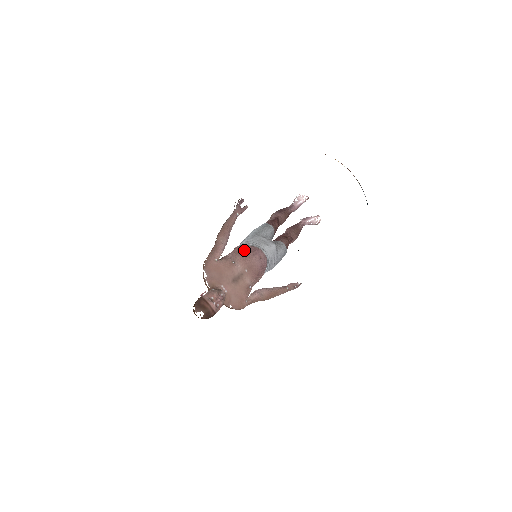
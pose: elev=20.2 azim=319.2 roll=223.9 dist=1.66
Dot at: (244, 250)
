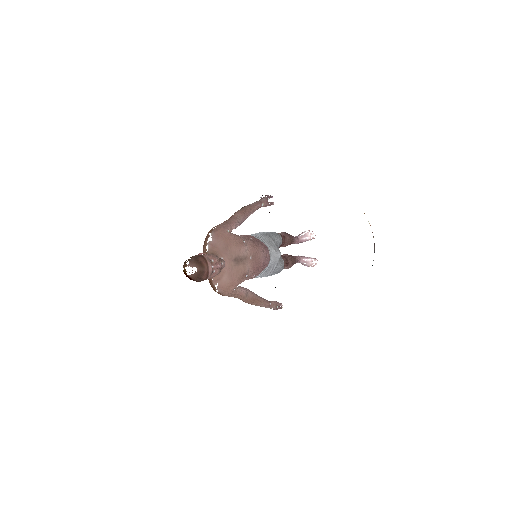
Dot at: (255, 239)
